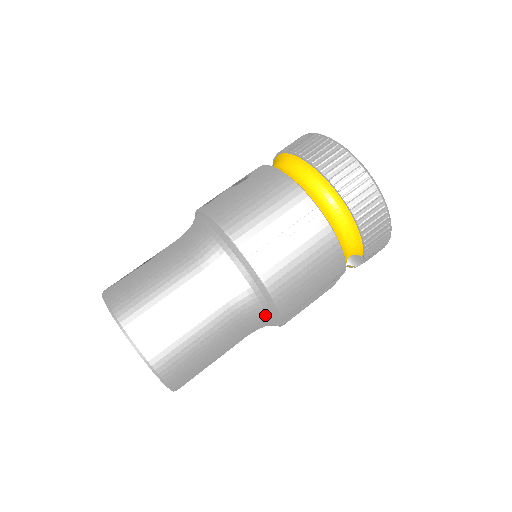
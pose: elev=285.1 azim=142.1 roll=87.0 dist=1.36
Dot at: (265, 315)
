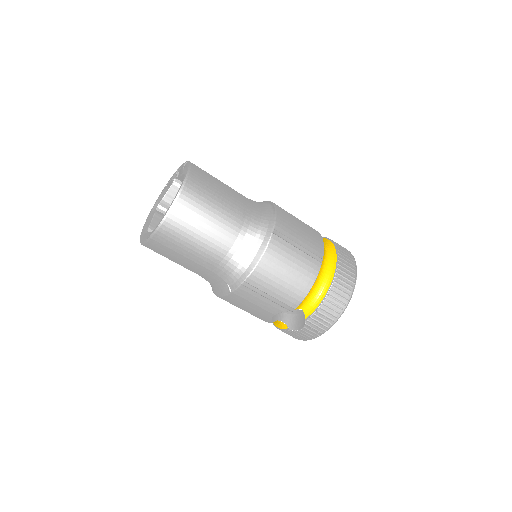
Dot at: (240, 268)
